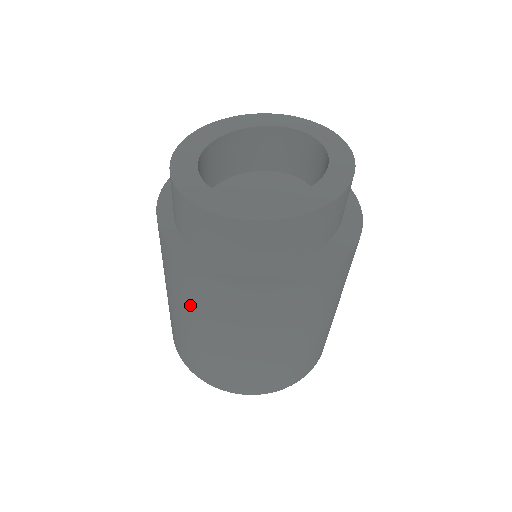
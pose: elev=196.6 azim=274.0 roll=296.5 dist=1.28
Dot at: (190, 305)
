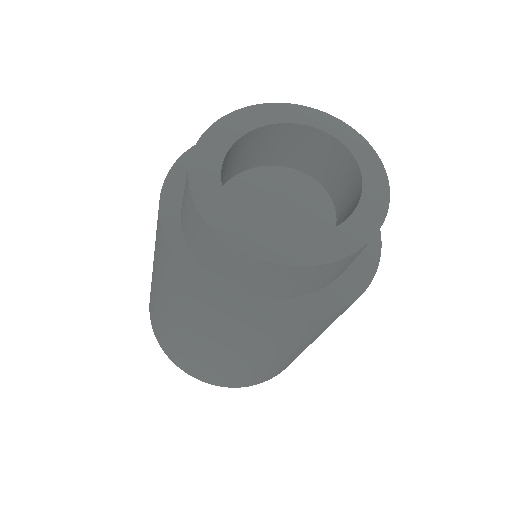
Dot at: (194, 323)
